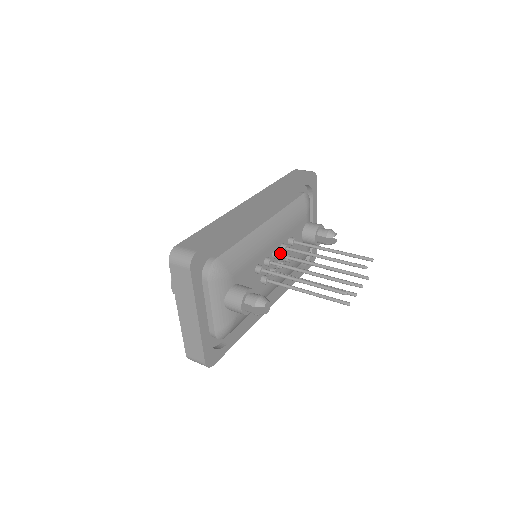
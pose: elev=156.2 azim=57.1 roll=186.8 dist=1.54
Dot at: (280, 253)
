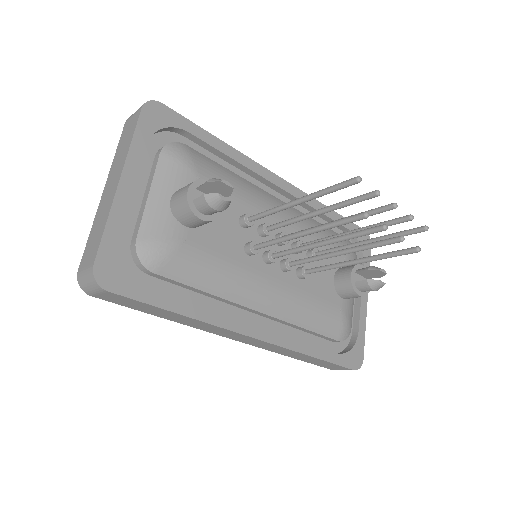
Dot at: occluded
